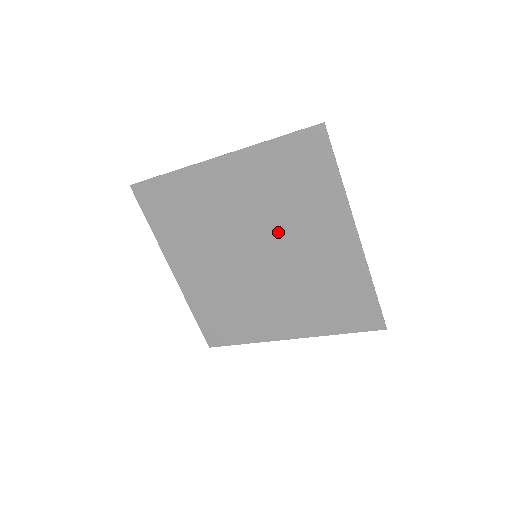
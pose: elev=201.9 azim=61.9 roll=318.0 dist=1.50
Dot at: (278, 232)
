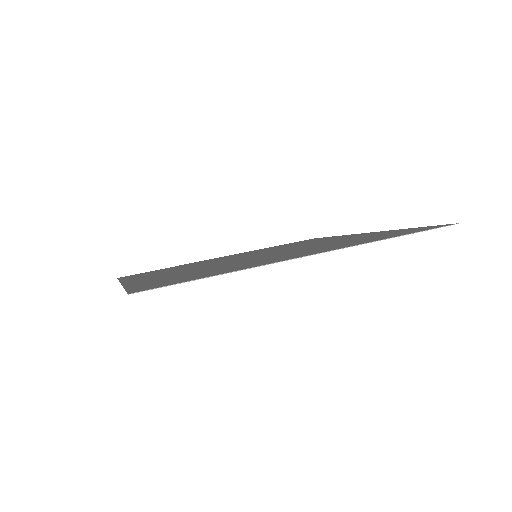
Dot at: occluded
